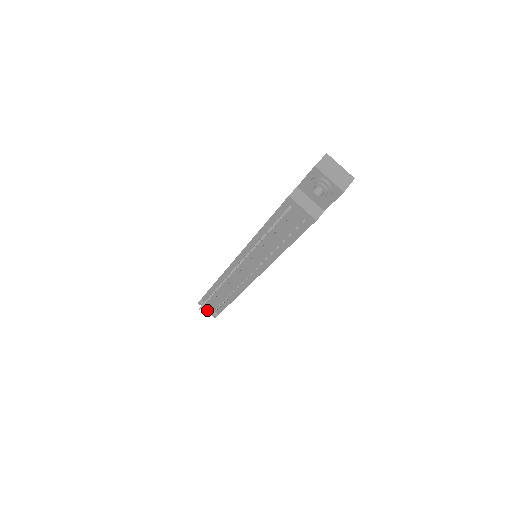
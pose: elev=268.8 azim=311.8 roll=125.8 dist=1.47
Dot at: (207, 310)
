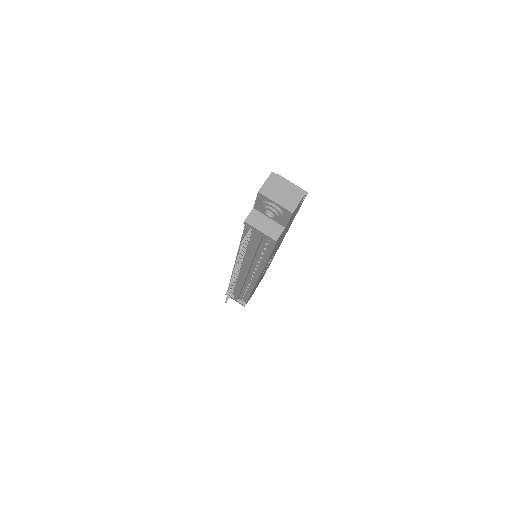
Dot at: (235, 300)
